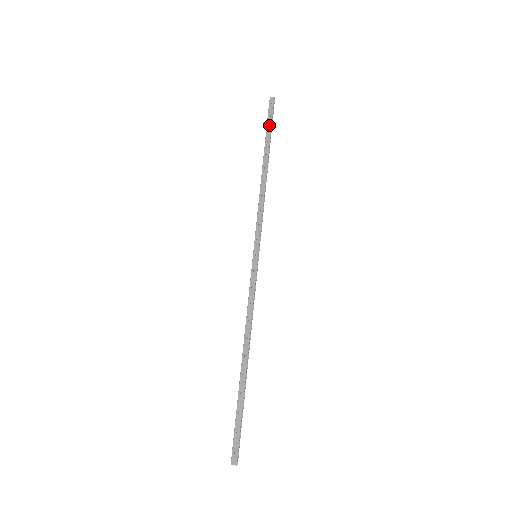
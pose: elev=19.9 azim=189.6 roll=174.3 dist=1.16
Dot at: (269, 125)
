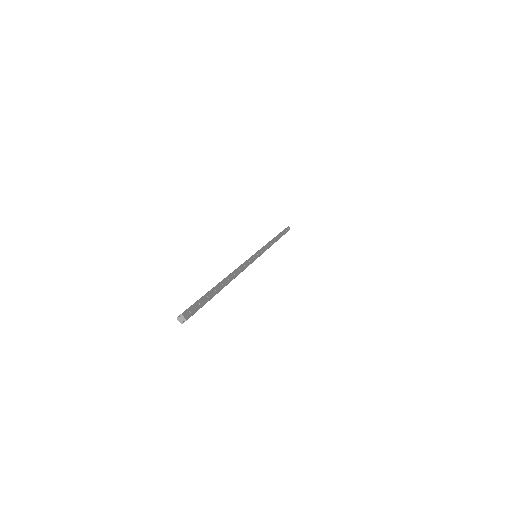
Dot at: (285, 231)
